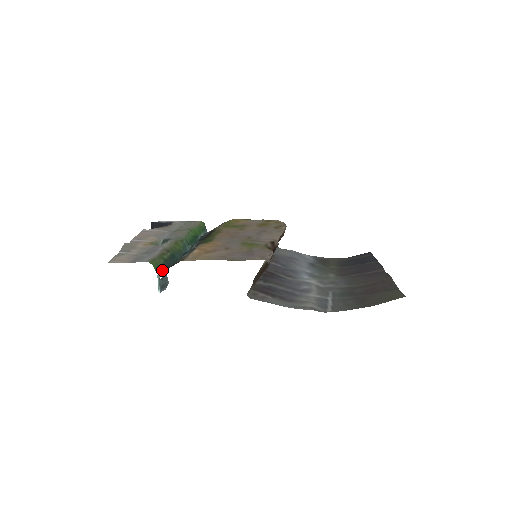
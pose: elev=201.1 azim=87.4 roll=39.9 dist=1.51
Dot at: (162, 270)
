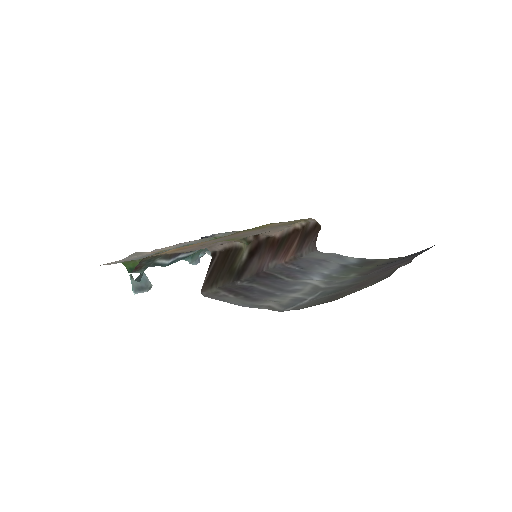
Dot at: (139, 271)
